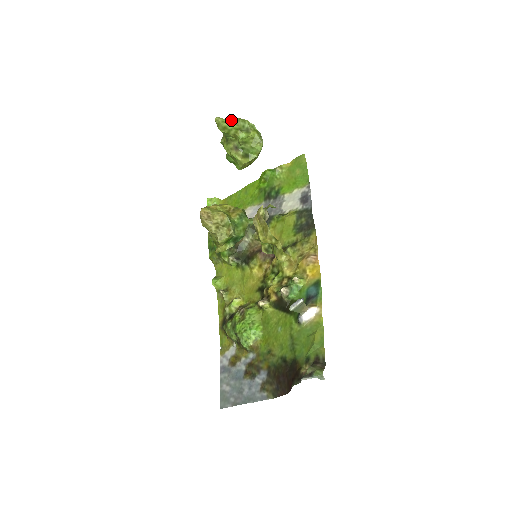
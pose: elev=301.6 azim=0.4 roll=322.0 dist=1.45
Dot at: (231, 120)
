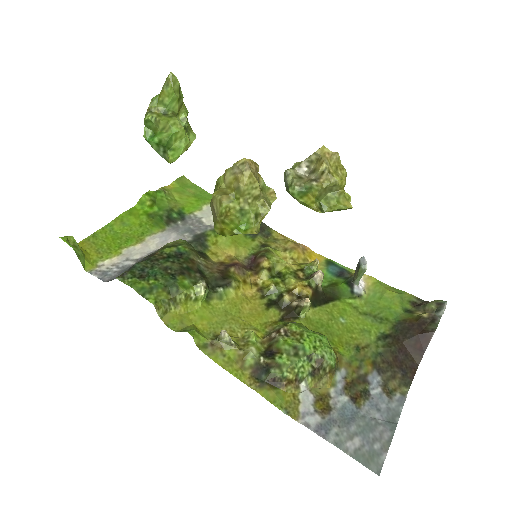
Dot at: occluded
